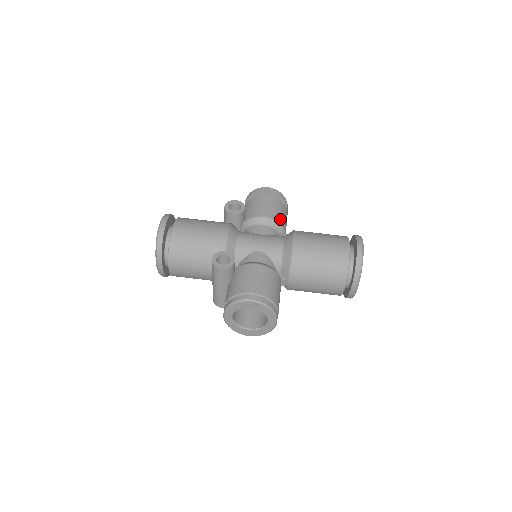
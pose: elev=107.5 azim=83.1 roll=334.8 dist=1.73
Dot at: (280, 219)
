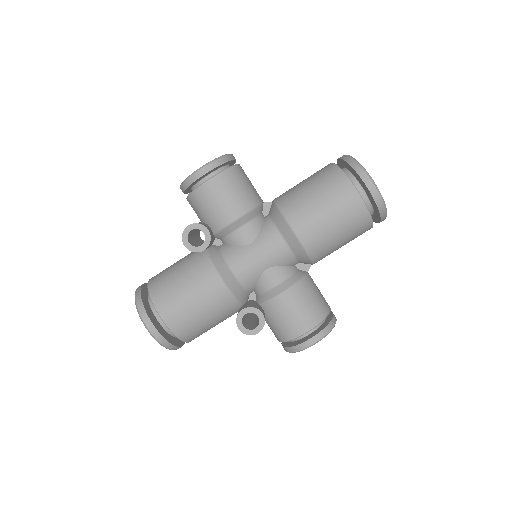
Dot at: (250, 200)
